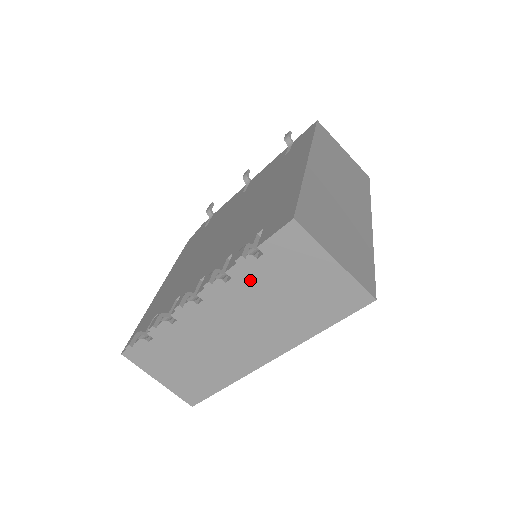
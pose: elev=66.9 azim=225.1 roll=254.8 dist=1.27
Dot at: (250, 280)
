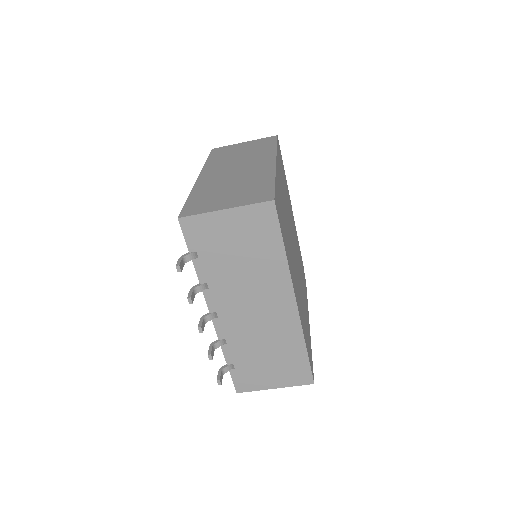
Dot at: (214, 273)
